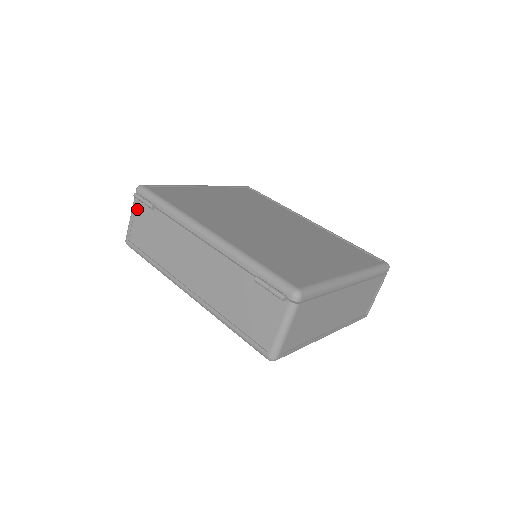
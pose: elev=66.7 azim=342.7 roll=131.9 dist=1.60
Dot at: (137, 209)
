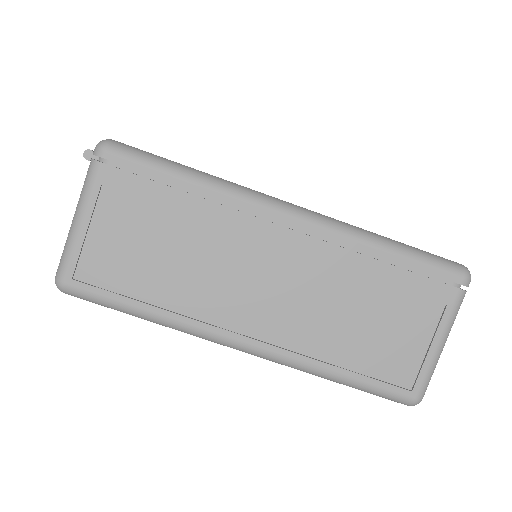
Dot at: occluded
